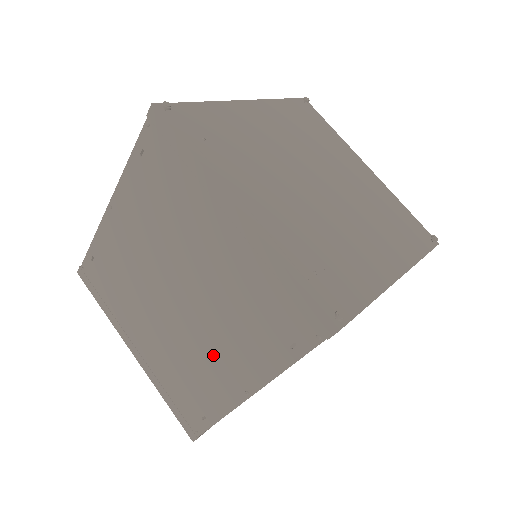
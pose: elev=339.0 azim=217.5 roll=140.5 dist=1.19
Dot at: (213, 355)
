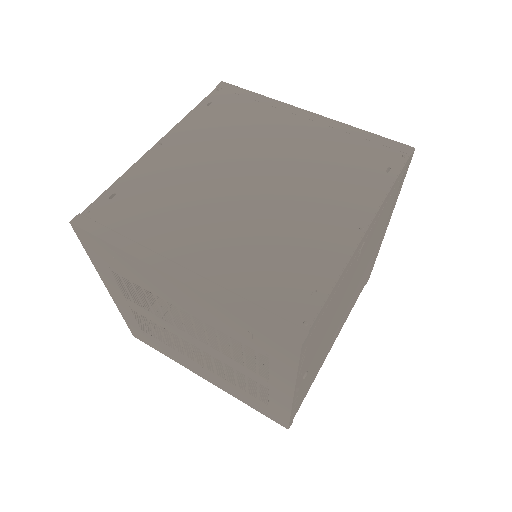
Dot at: (311, 214)
